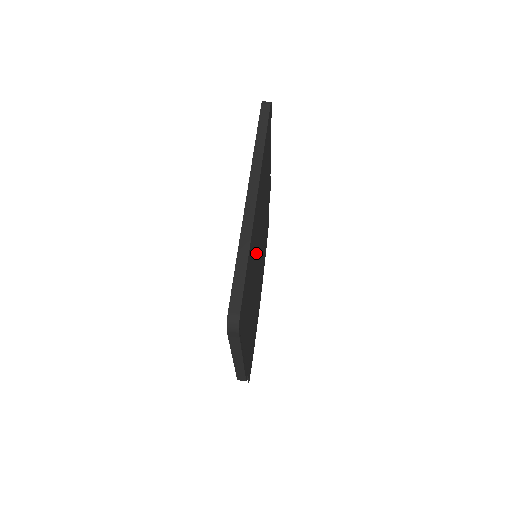
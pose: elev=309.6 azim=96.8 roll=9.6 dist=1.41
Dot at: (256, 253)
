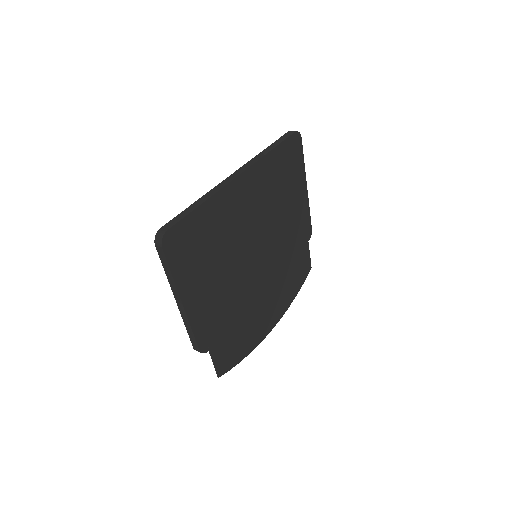
Dot at: (242, 237)
